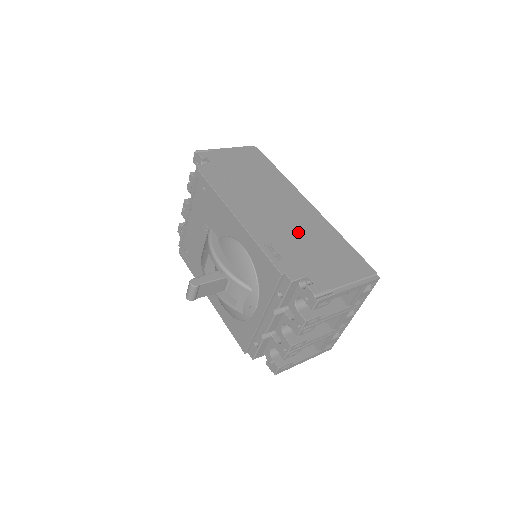
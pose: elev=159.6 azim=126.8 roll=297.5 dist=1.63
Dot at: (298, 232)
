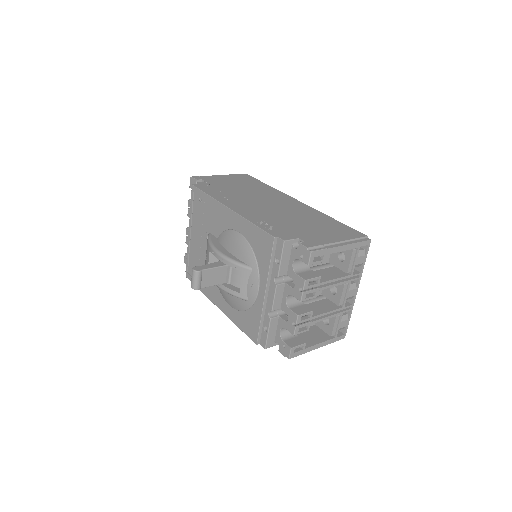
Dot at: (288, 215)
